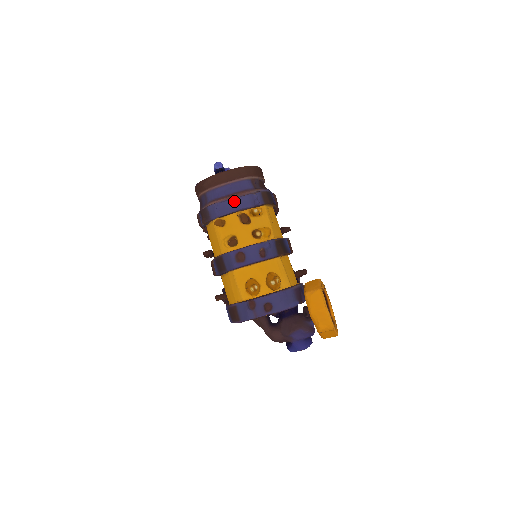
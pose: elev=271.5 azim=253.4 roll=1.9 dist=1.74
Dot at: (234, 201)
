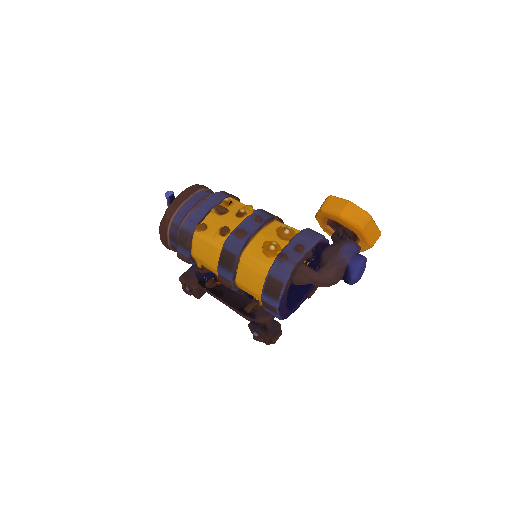
Dot at: (202, 205)
